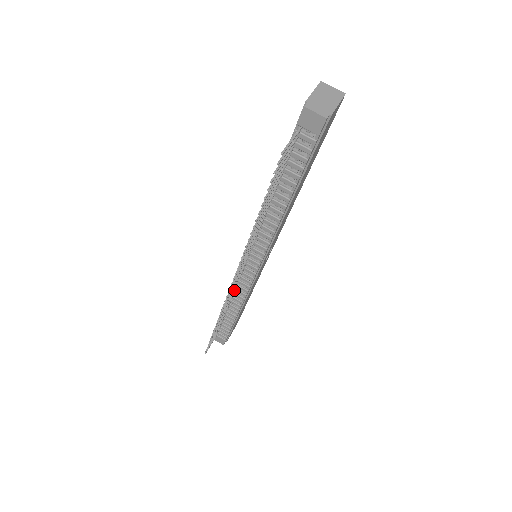
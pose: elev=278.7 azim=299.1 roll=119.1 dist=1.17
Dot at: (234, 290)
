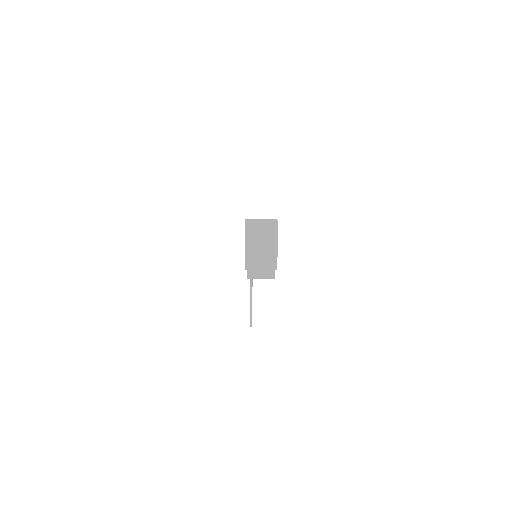
Dot at: occluded
